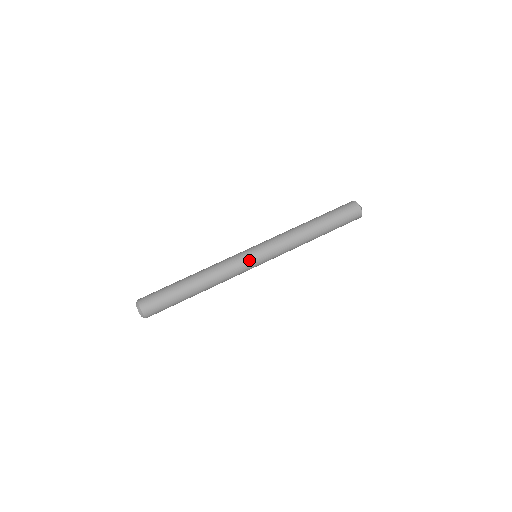
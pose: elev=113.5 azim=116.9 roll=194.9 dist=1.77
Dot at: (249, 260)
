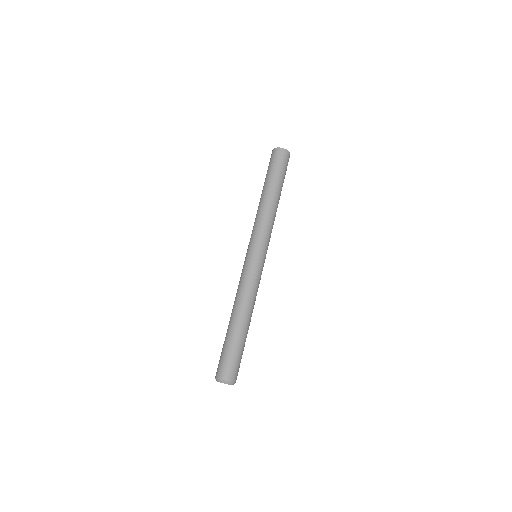
Dot at: (262, 266)
